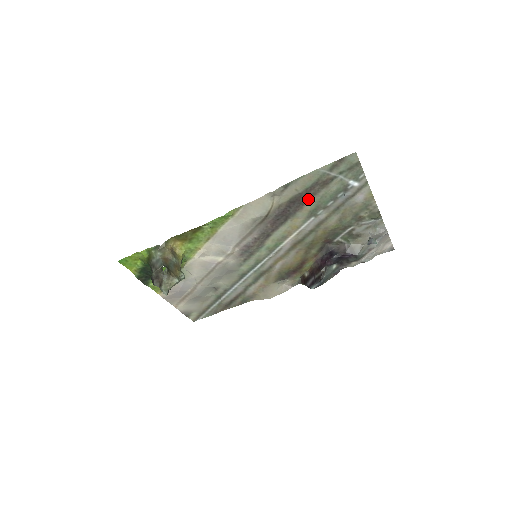
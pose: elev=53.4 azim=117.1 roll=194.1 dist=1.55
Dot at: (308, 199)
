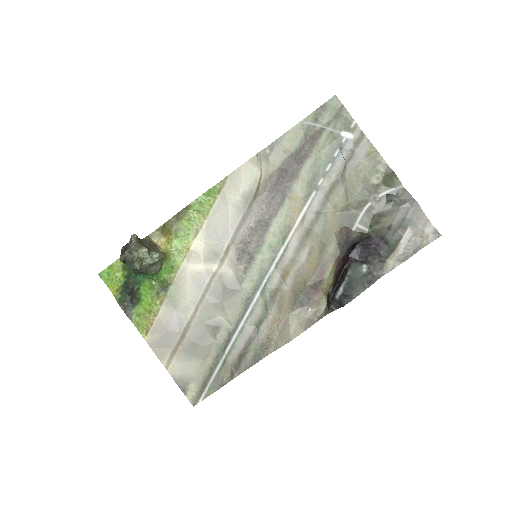
Dot at: (301, 164)
